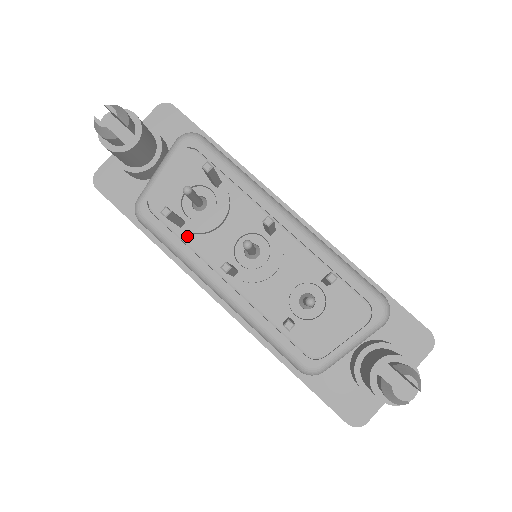
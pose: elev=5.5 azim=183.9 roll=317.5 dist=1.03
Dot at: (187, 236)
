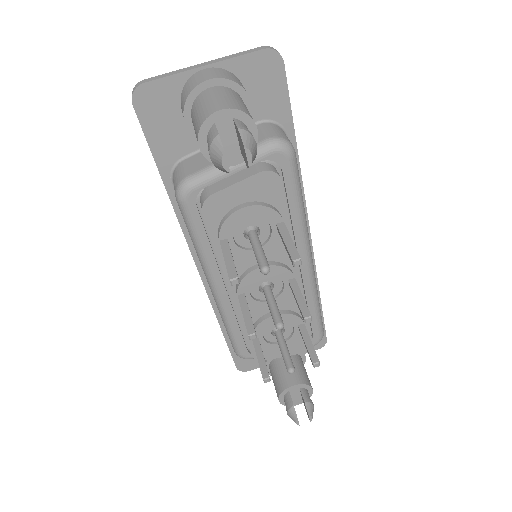
Dot at: (221, 251)
